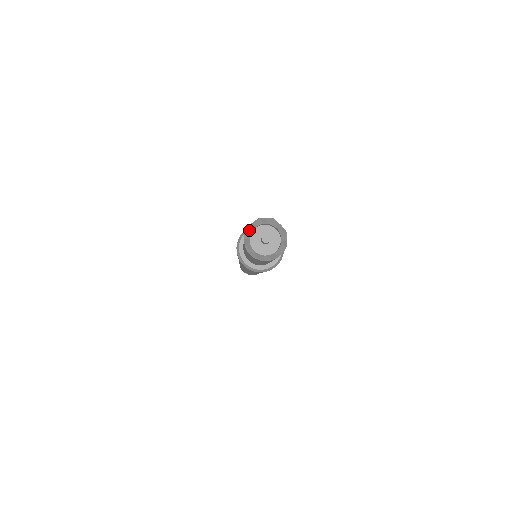
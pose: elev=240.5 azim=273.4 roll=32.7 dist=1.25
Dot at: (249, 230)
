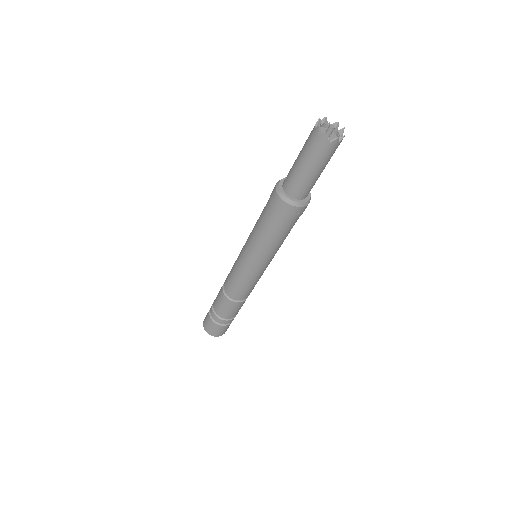
Dot at: (326, 121)
